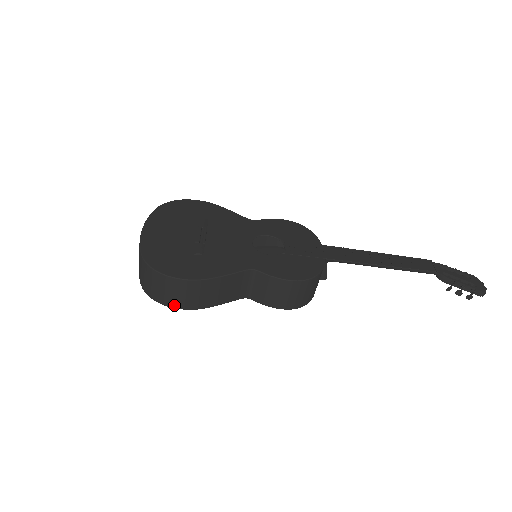
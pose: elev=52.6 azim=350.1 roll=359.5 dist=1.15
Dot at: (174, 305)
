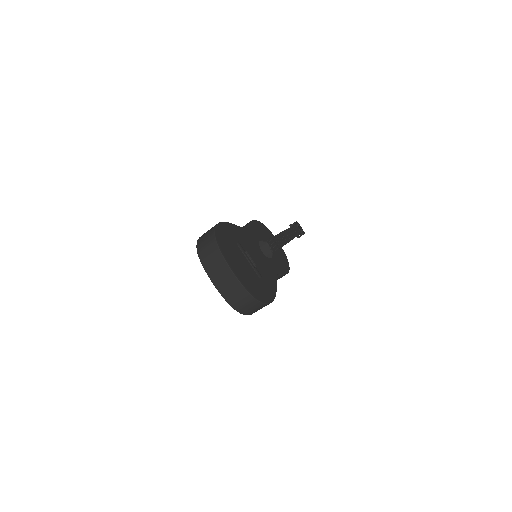
Dot at: occluded
